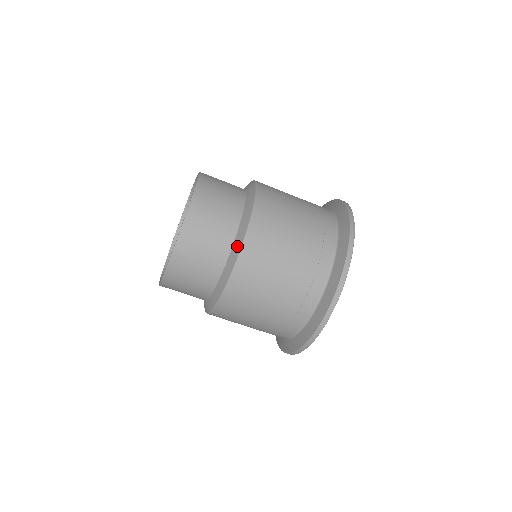
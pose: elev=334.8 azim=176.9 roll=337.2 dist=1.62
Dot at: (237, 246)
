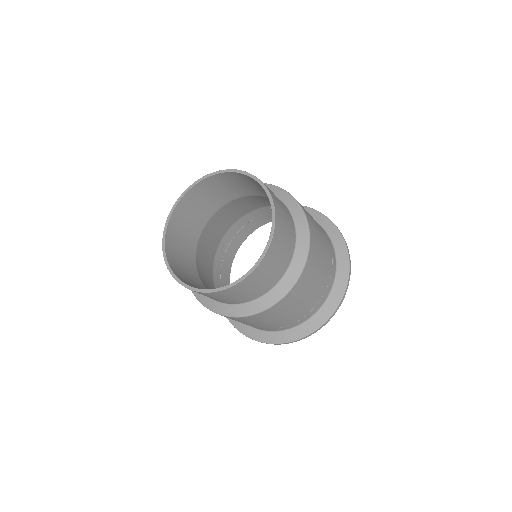
Dot at: (303, 241)
